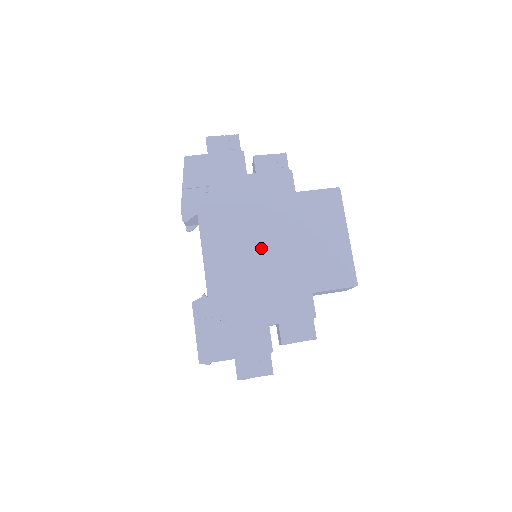
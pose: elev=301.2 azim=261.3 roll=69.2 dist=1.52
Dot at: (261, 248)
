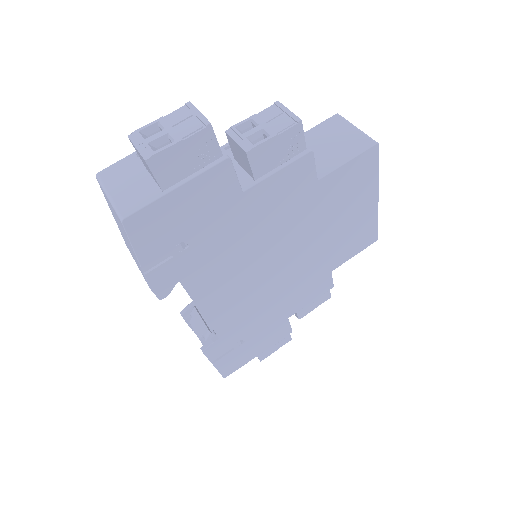
Dot at: (274, 267)
